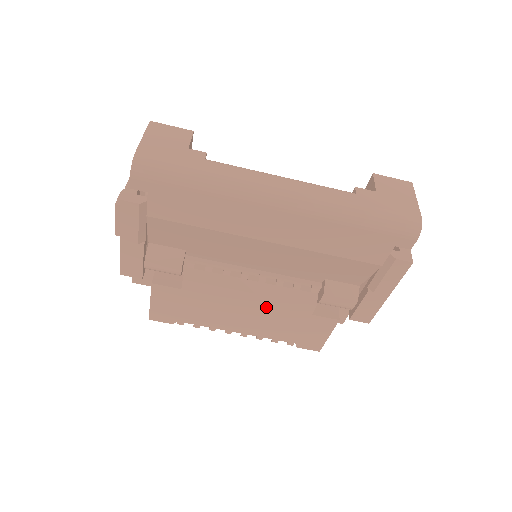
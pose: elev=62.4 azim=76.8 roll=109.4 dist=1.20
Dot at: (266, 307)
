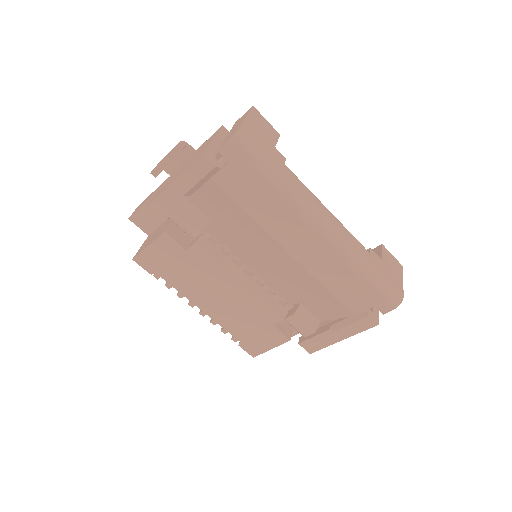
Dot at: (243, 301)
